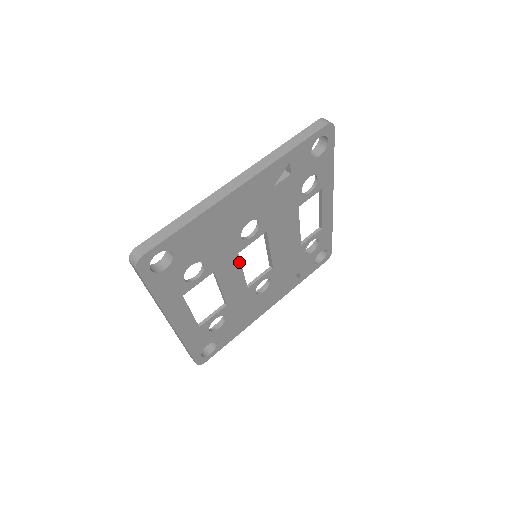
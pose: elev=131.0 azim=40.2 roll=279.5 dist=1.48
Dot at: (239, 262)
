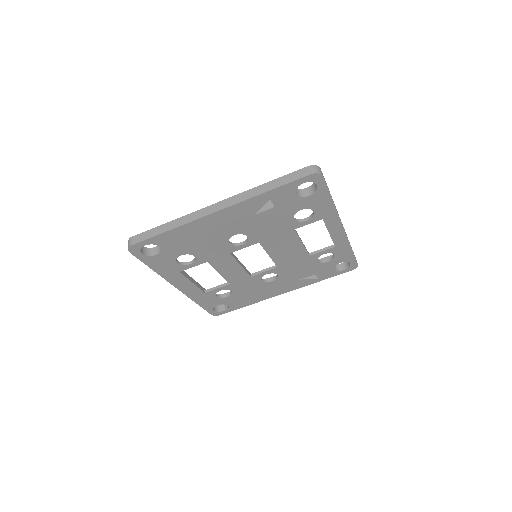
Dot at: (234, 259)
